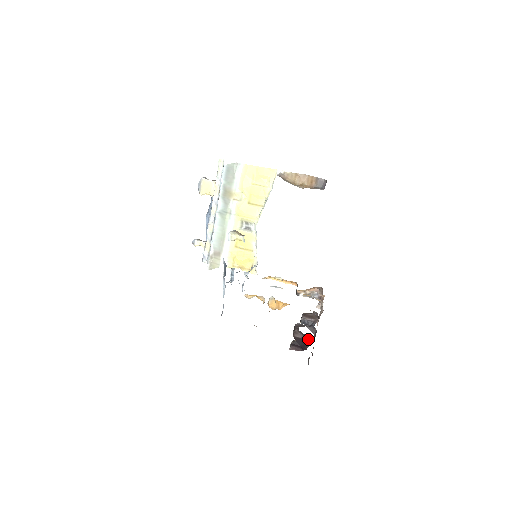
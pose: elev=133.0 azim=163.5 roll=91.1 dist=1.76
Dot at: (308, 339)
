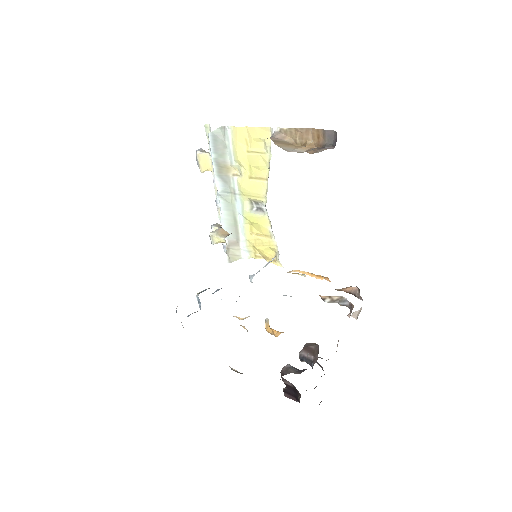
Dot at: (297, 390)
